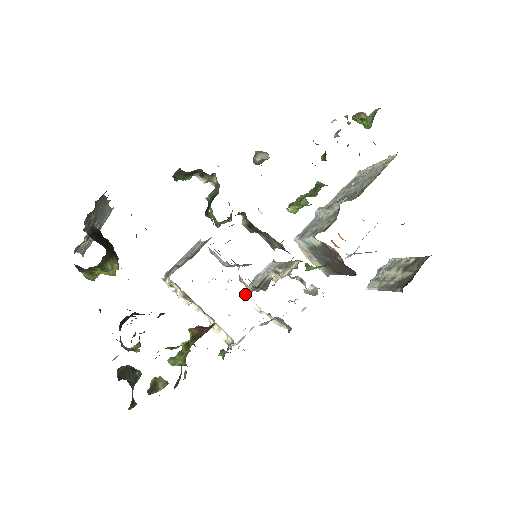
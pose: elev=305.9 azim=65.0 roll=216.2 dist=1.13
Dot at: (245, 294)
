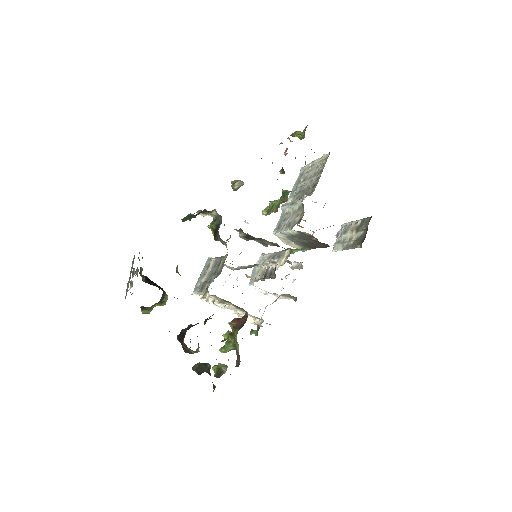
Dot at: (251, 285)
